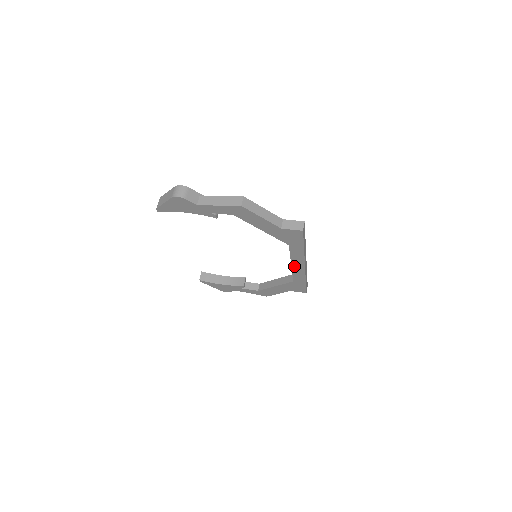
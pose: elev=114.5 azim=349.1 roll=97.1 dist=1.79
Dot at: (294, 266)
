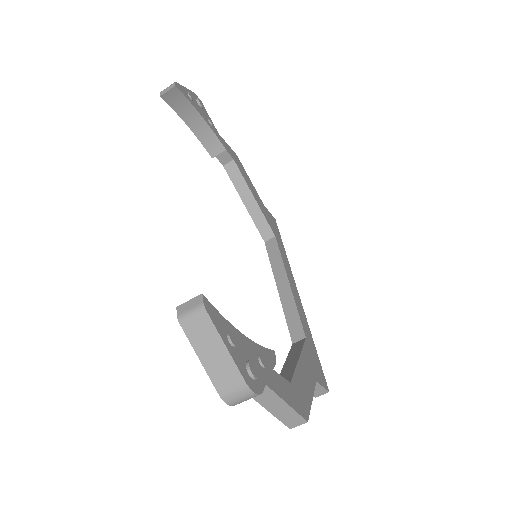
Dot at: (278, 287)
